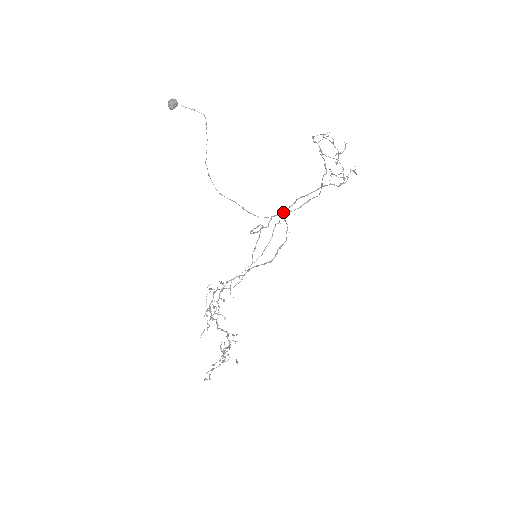
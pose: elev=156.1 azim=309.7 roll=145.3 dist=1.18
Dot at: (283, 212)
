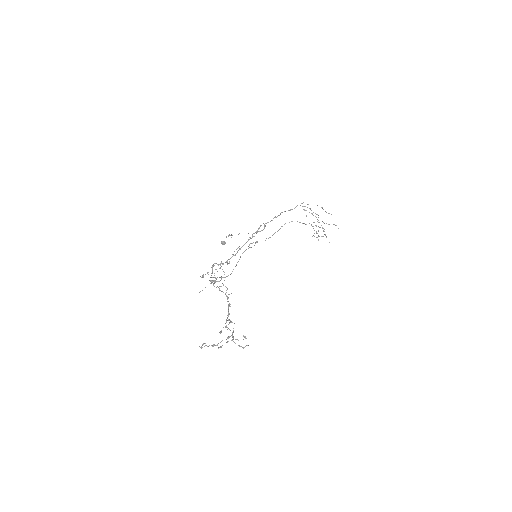
Dot at: occluded
